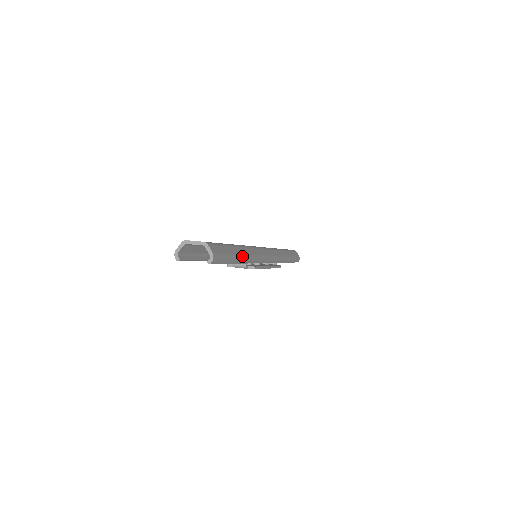
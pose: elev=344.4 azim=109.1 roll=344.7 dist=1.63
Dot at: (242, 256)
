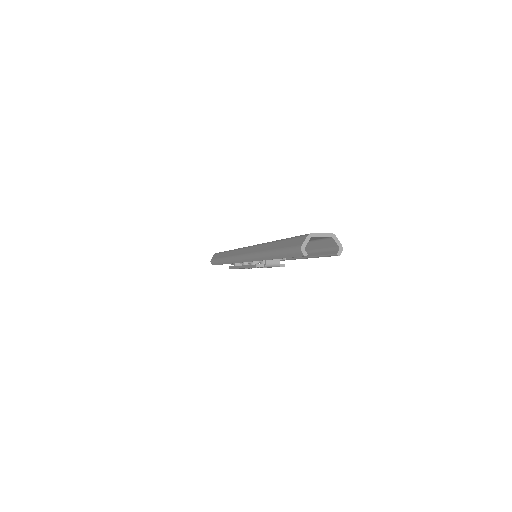
Dot at: occluded
